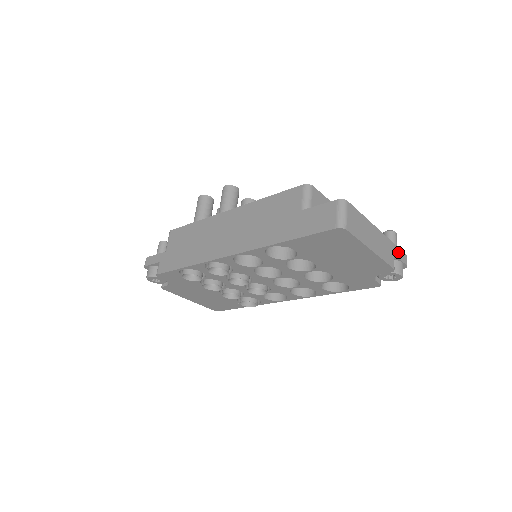
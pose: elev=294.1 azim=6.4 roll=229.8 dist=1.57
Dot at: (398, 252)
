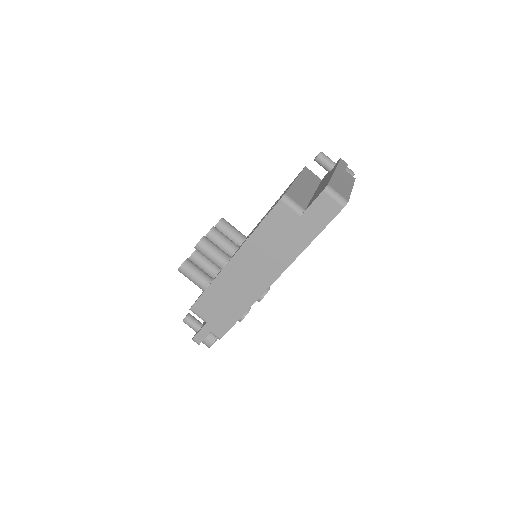
Dot at: (342, 165)
